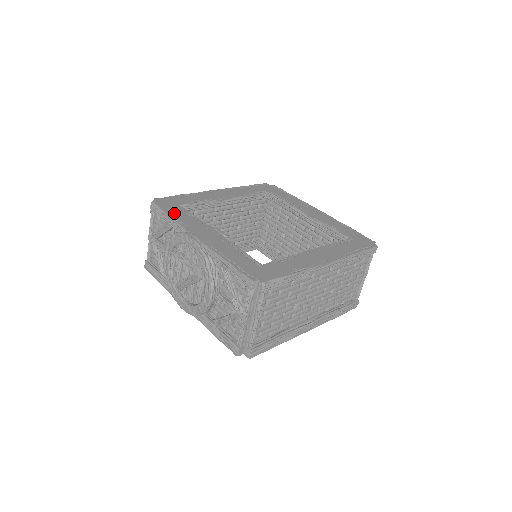
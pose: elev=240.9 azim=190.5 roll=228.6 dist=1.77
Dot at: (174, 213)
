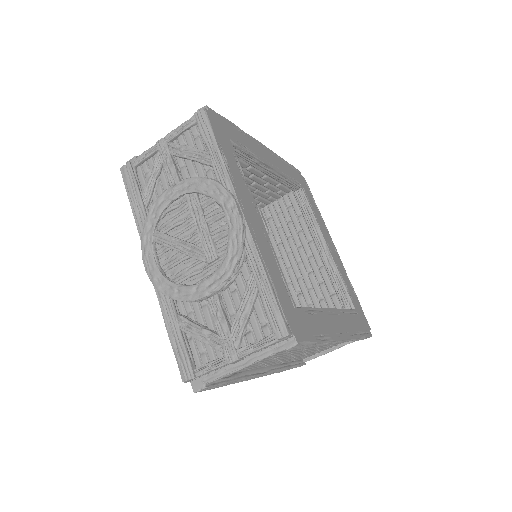
Dot at: (225, 149)
